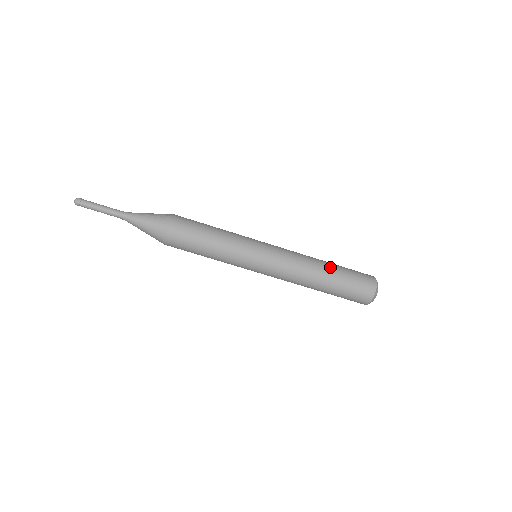
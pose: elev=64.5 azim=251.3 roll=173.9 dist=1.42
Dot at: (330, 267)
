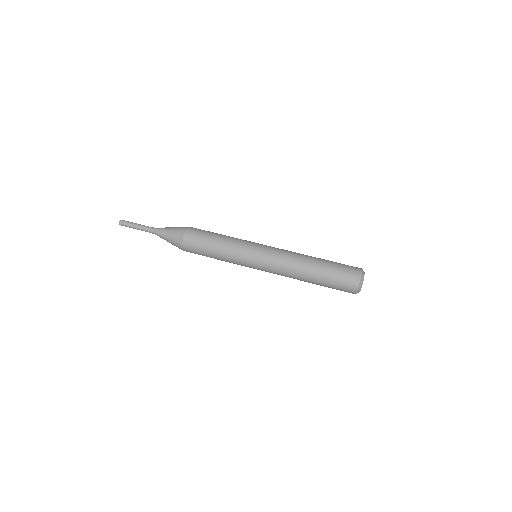
Dot at: occluded
